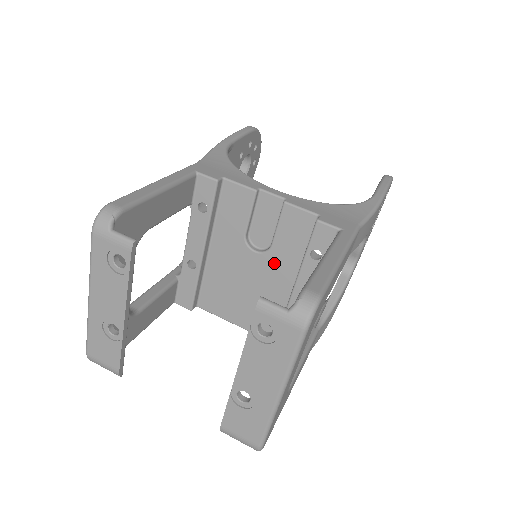
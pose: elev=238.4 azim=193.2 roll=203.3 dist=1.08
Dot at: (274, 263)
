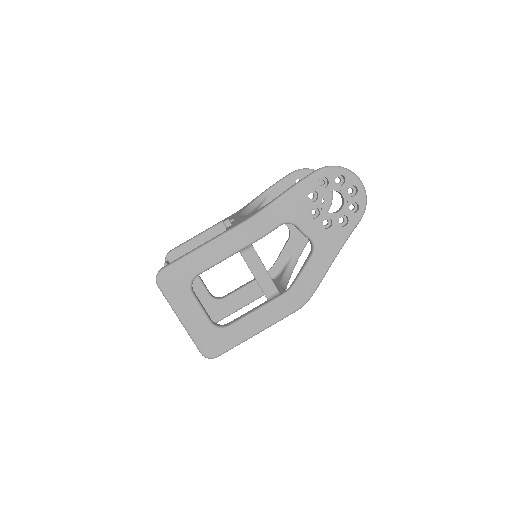
Dot at: occluded
